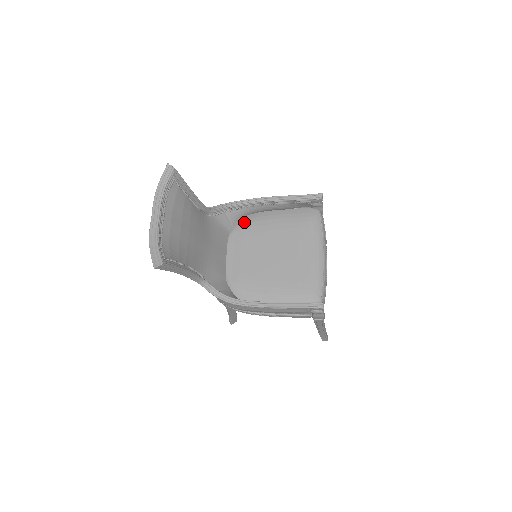
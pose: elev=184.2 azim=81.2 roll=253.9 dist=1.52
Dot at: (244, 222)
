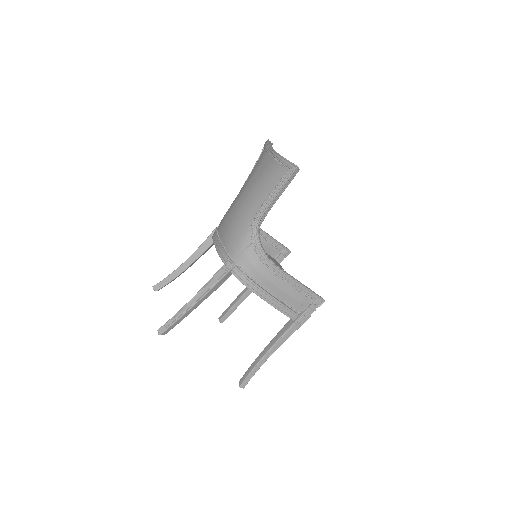
Dot at: occluded
